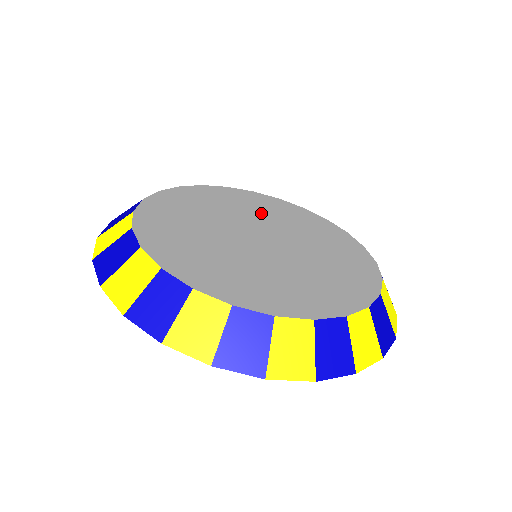
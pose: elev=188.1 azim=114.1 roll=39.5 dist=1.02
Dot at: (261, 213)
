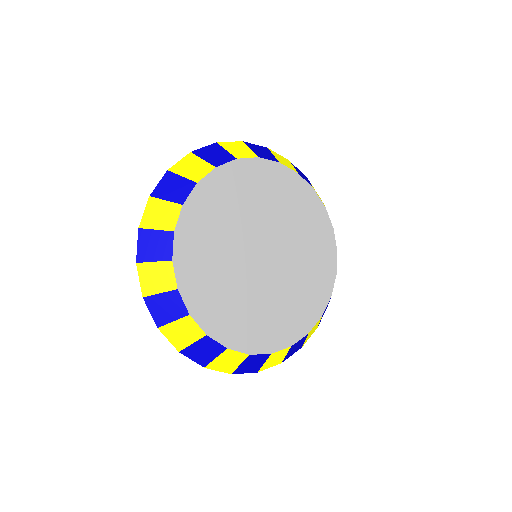
Dot at: (265, 206)
